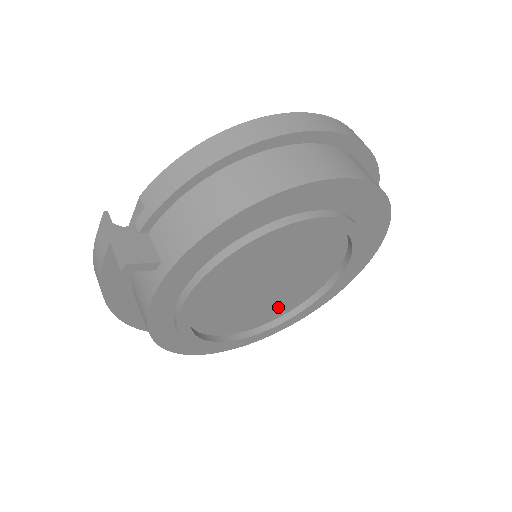
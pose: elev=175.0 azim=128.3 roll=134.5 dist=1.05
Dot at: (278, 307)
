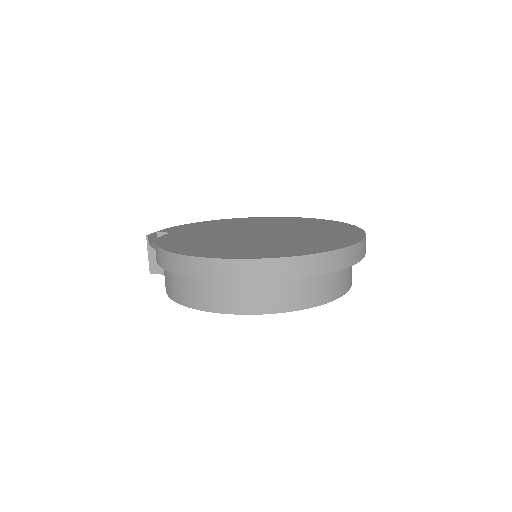
Dot at: occluded
